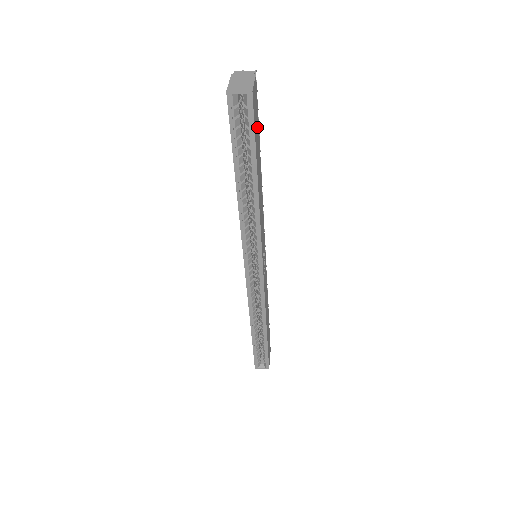
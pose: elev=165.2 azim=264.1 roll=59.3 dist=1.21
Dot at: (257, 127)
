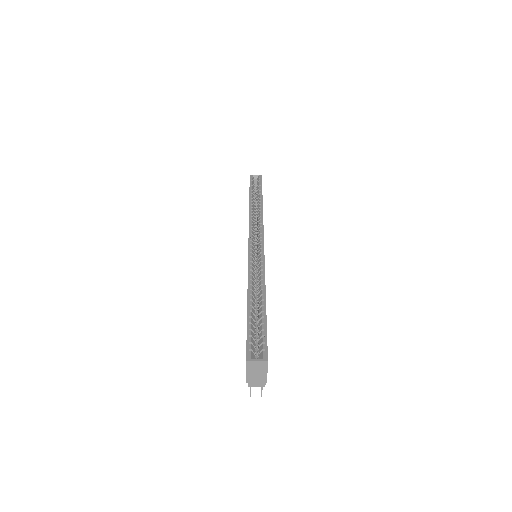
Dot at: occluded
